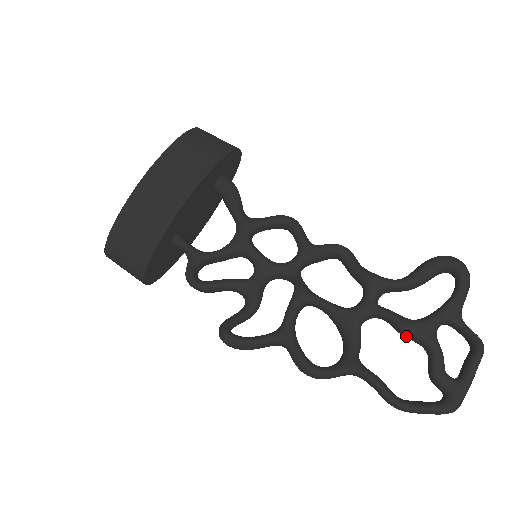
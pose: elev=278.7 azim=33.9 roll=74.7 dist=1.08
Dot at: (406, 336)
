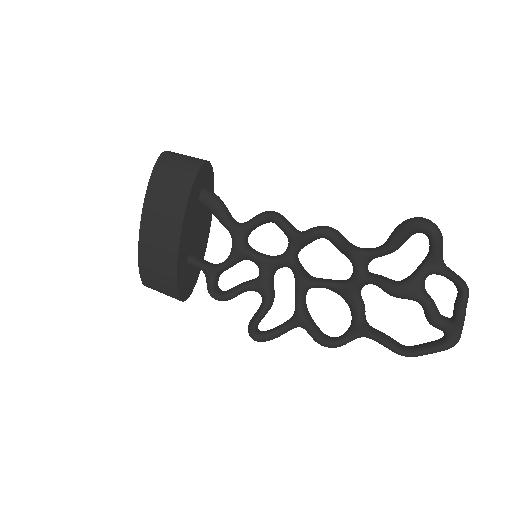
Dot at: occluded
